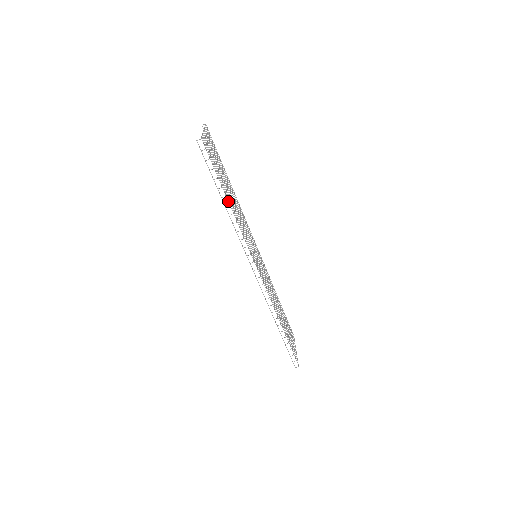
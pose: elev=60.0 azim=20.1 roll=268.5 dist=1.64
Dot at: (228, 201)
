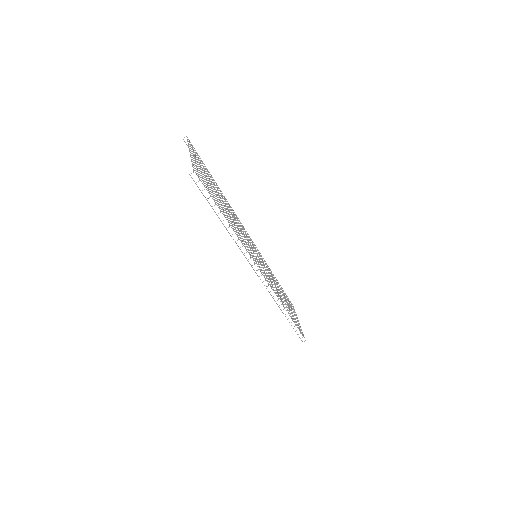
Dot at: (228, 222)
